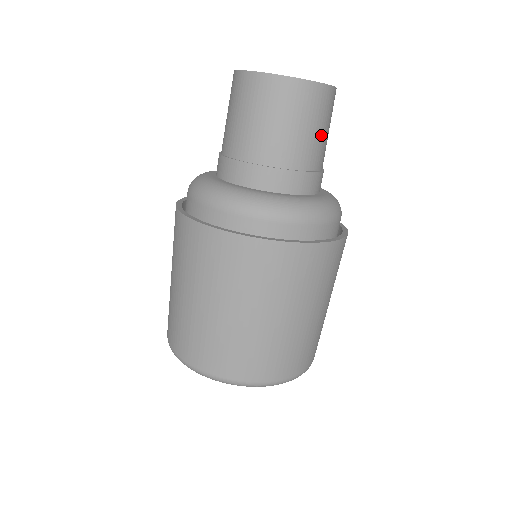
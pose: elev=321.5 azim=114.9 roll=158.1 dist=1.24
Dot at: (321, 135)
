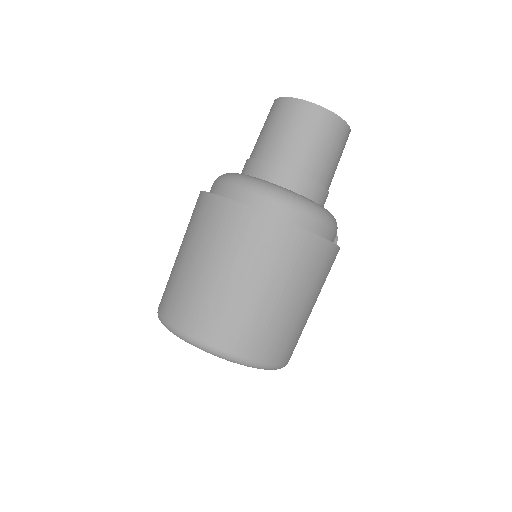
Dot at: (321, 150)
